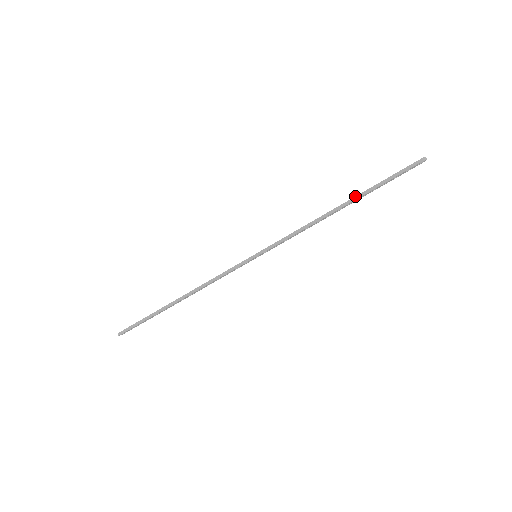
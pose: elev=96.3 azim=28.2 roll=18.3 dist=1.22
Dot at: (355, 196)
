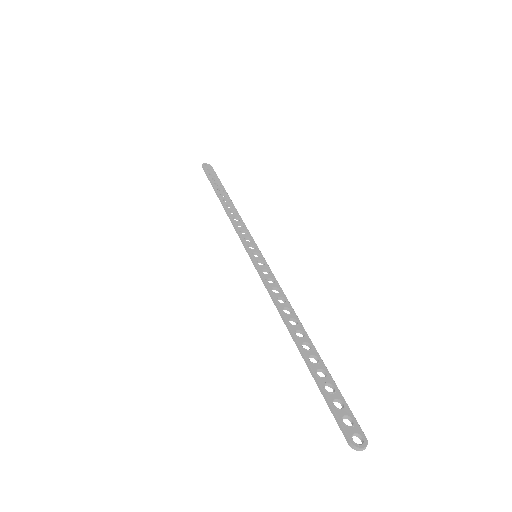
Dot at: (303, 353)
